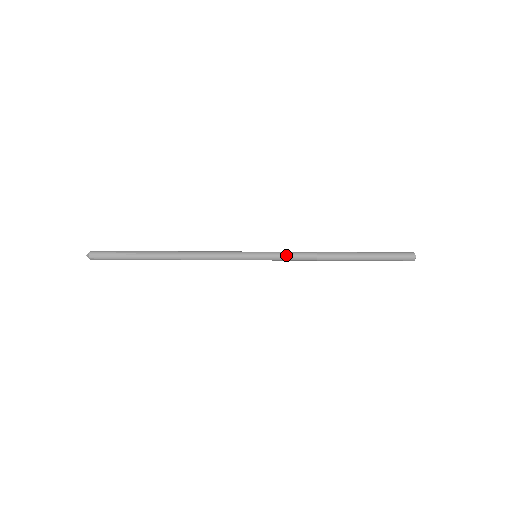
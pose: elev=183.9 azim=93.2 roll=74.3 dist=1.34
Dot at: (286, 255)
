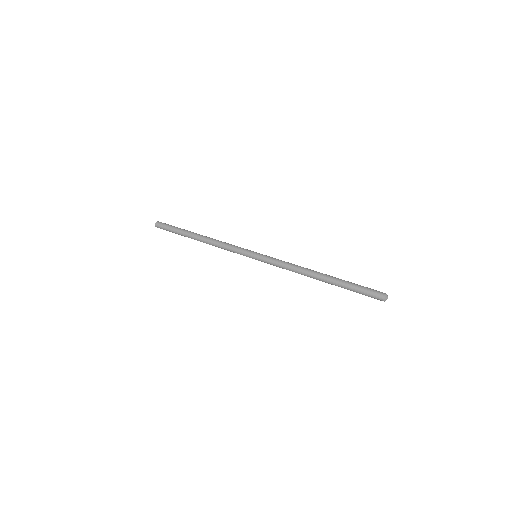
Dot at: (275, 264)
